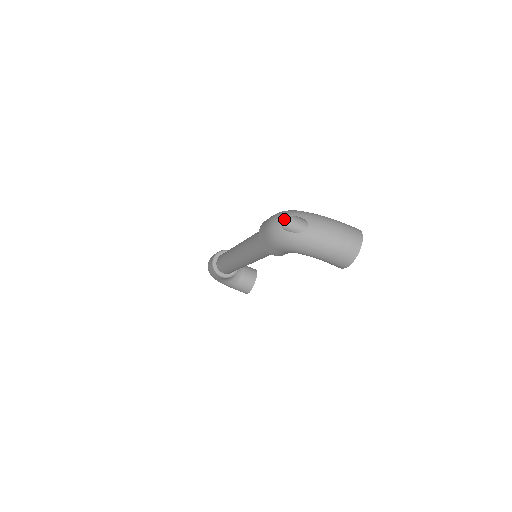
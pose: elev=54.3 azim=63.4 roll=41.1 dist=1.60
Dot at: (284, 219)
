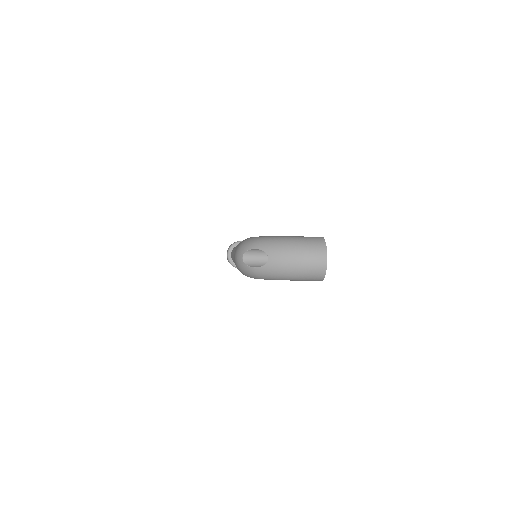
Dot at: (245, 254)
